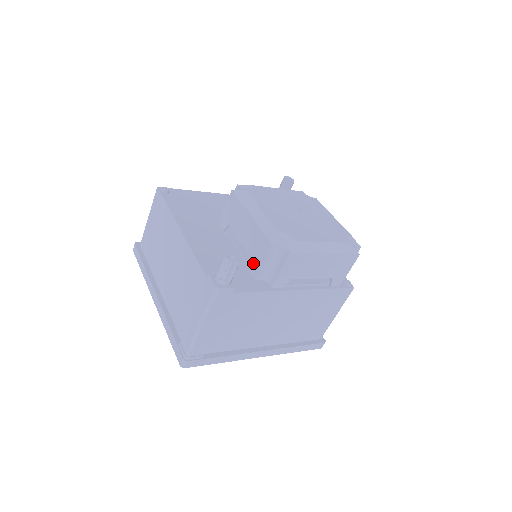
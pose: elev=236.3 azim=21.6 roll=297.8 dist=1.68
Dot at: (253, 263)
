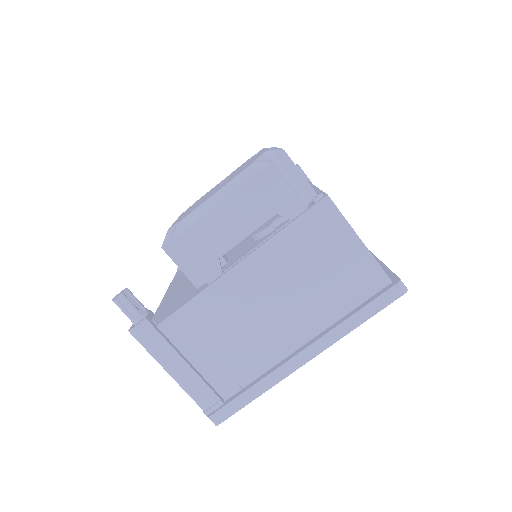
Dot at: occluded
